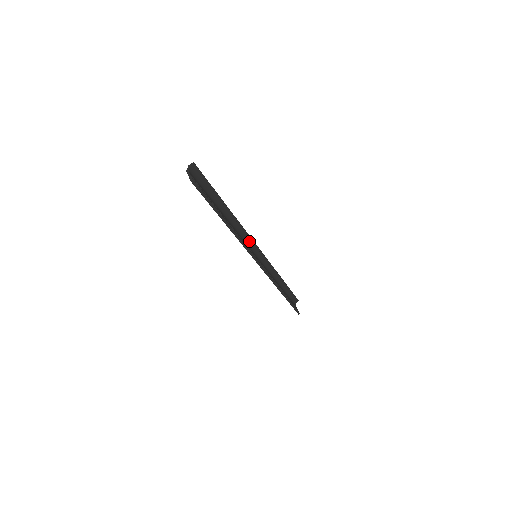
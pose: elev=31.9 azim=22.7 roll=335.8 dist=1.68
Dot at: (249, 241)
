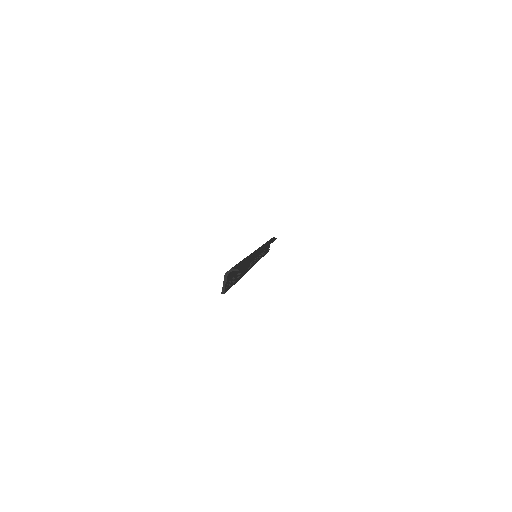
Dot at: occluded
